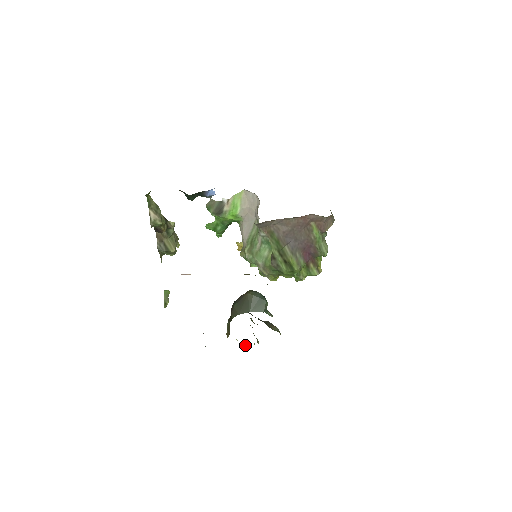
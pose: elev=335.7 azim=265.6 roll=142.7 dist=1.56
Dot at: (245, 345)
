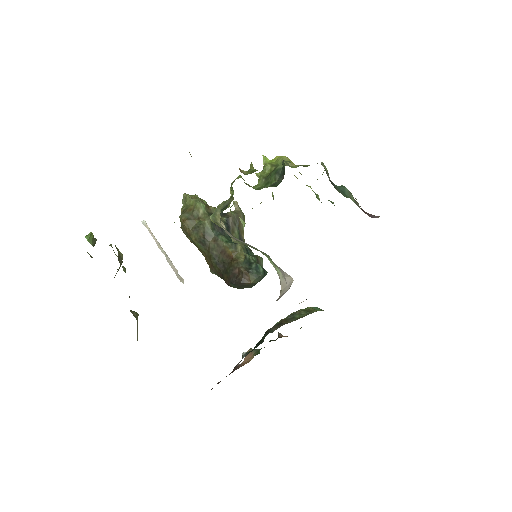
Dot at: occluded
